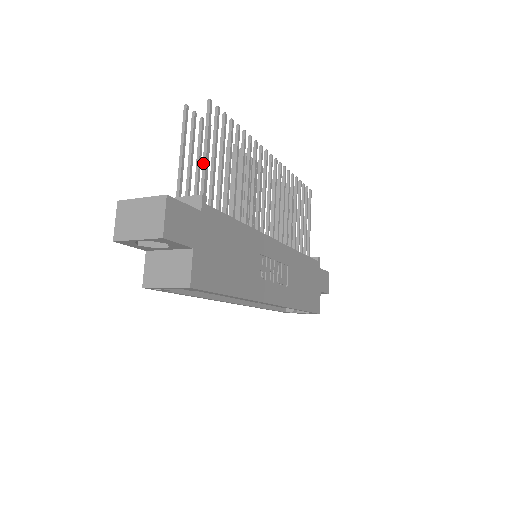
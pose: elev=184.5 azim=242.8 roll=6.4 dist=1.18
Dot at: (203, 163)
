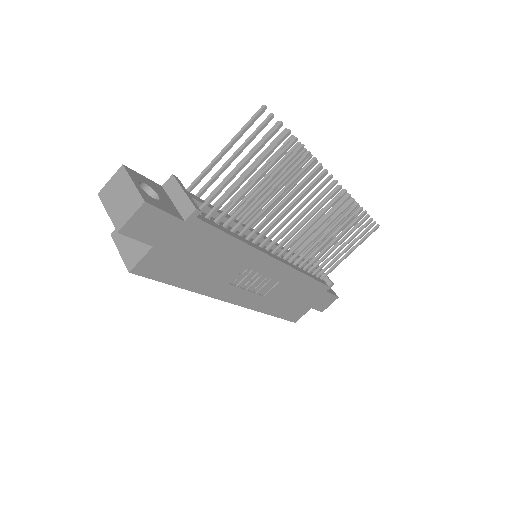
Dot at: (228, 176)
